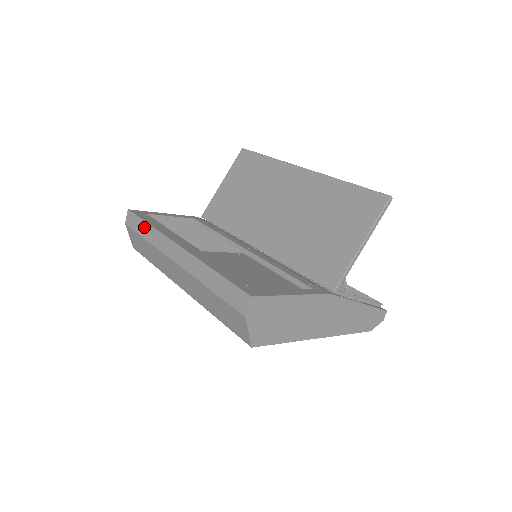
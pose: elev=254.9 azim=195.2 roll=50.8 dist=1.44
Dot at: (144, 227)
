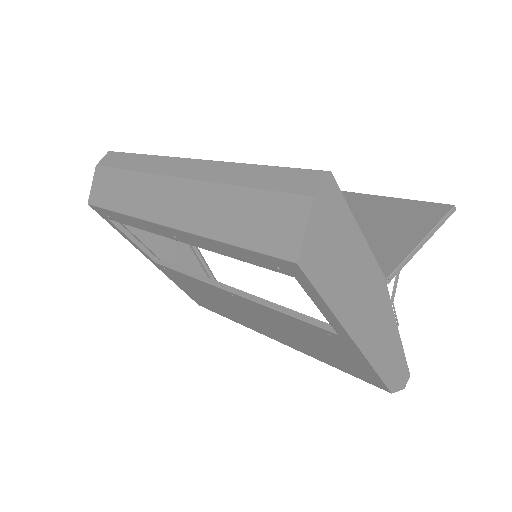
Dot at: (132, 158)
